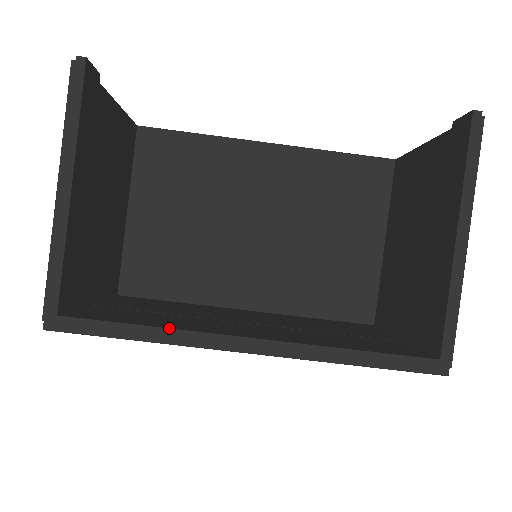
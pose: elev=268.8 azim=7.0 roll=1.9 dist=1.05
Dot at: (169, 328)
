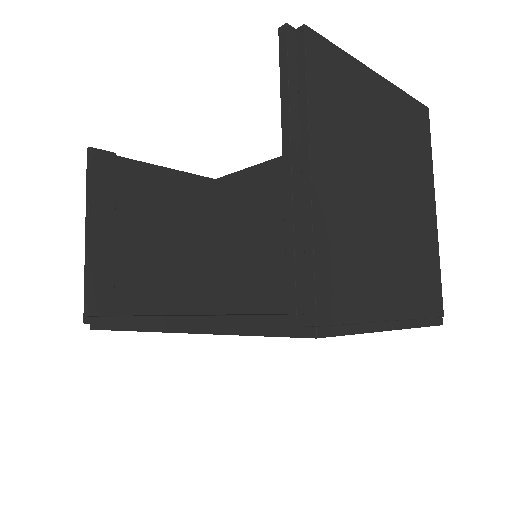
Dot at: (124, 316)
